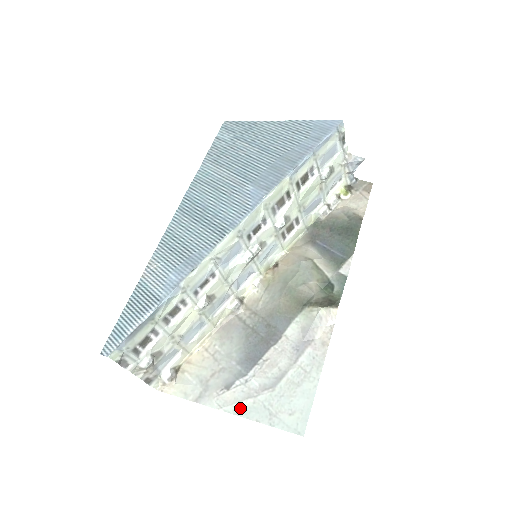
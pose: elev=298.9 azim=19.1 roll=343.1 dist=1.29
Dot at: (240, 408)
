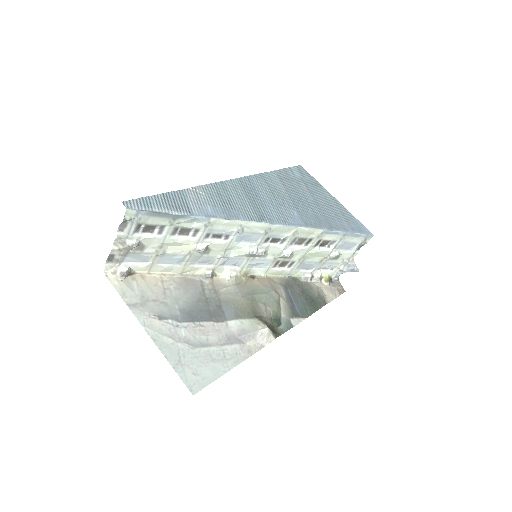
Dot at: (159, 338)
